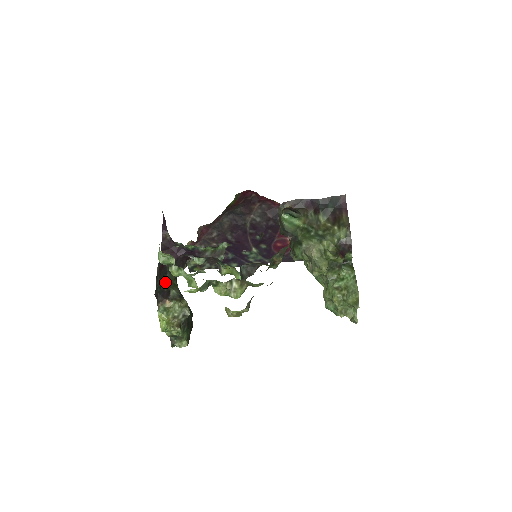
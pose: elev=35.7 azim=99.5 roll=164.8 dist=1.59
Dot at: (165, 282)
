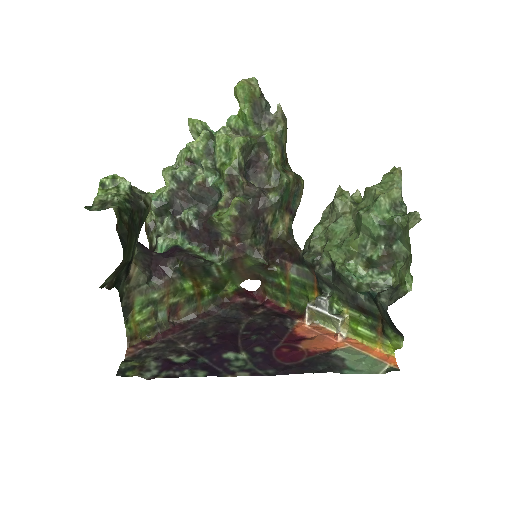
Dot at: occluded
